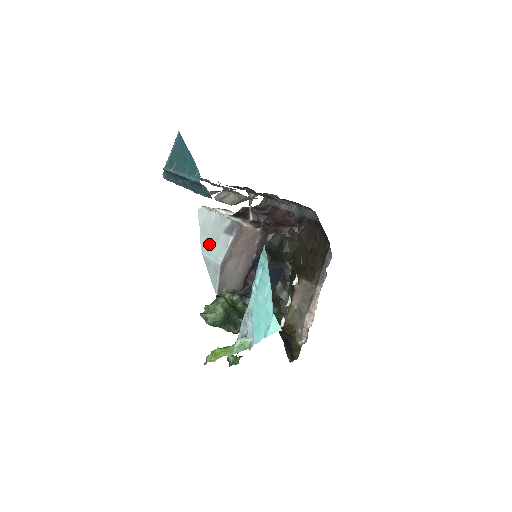
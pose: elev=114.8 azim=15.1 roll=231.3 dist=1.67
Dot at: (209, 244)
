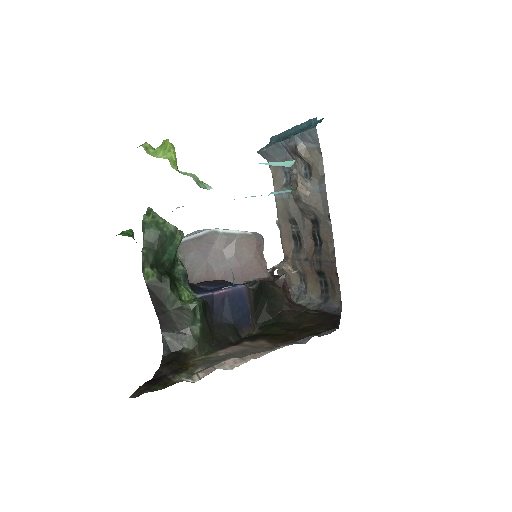
Dot at: occluded
